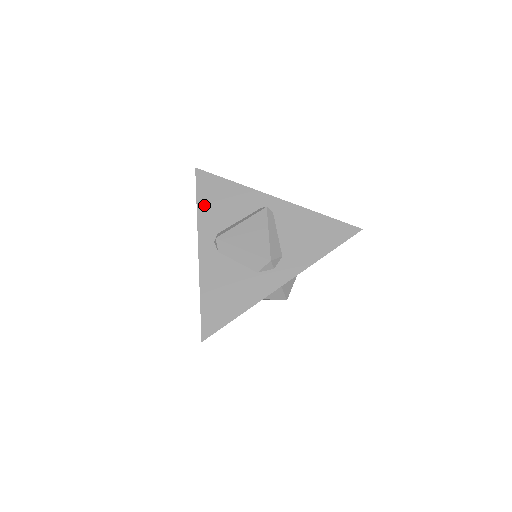
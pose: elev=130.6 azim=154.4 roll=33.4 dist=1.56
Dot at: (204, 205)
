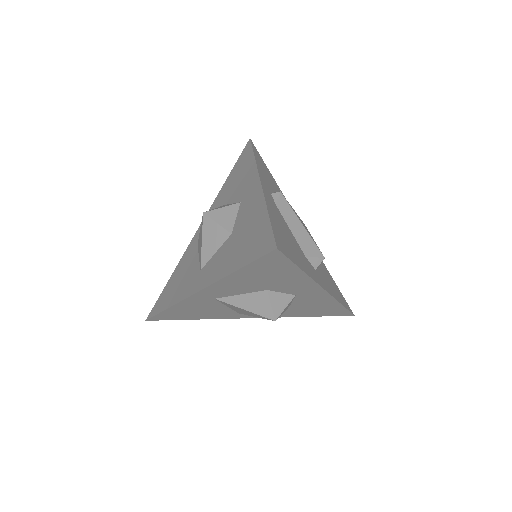
Dot at: (260, 164)
